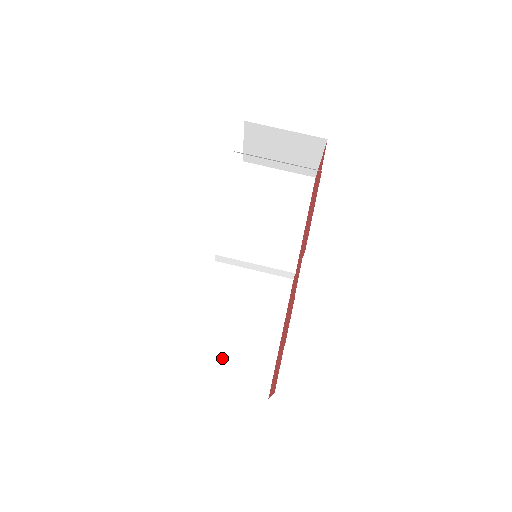
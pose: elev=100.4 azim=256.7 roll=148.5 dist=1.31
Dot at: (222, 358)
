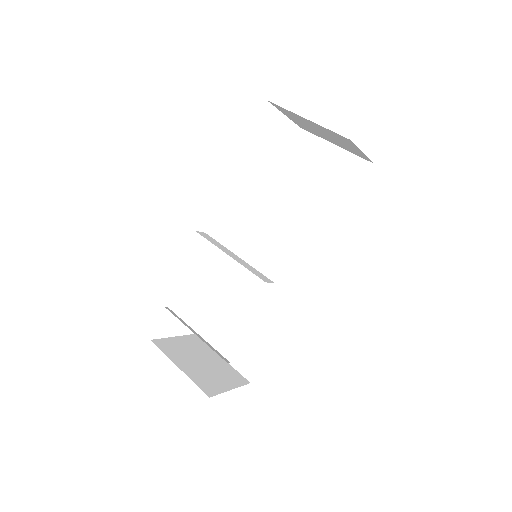
Dot at: (227, 331)
